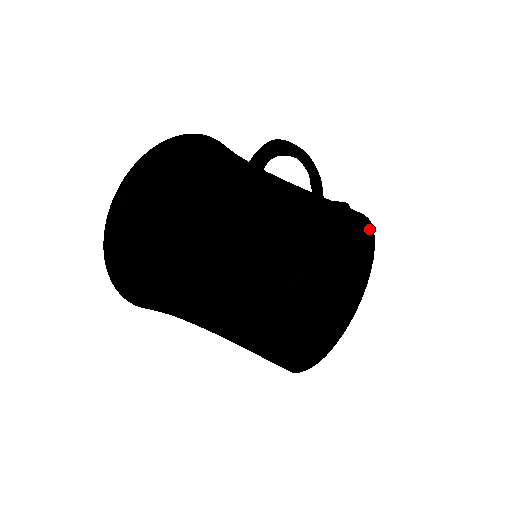
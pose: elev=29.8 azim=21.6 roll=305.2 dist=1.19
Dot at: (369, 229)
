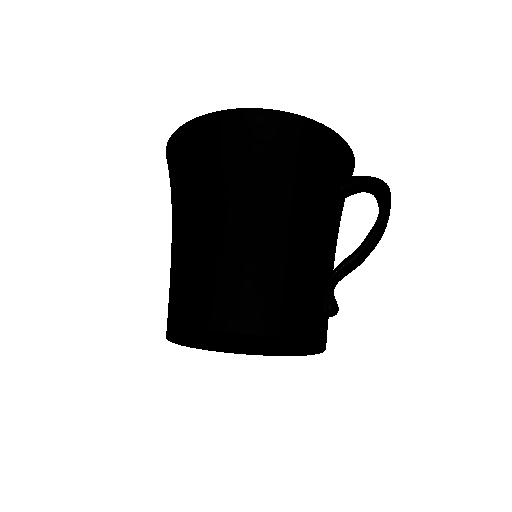
Dot at: (315, 347)
